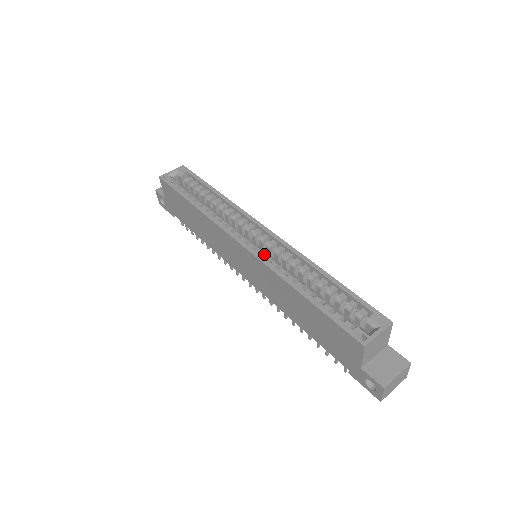
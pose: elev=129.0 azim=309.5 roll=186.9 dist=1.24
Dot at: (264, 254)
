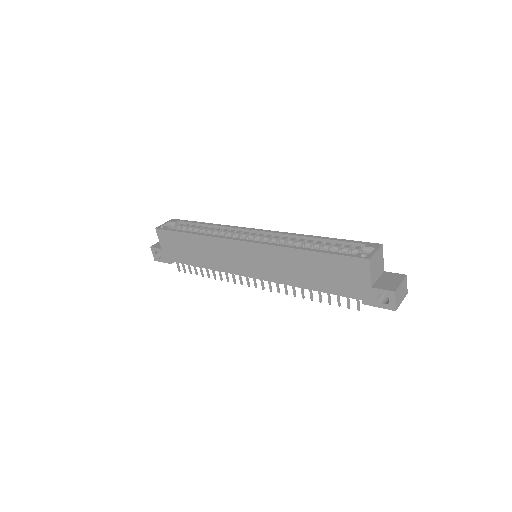
Dot at: occluded
